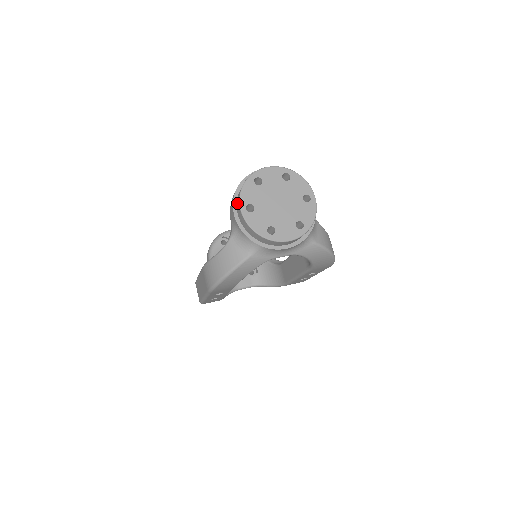
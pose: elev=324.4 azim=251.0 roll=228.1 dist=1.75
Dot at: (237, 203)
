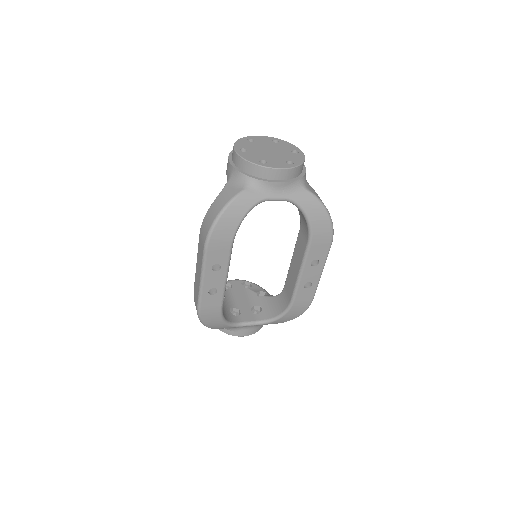
Dot at: (232, 154)
